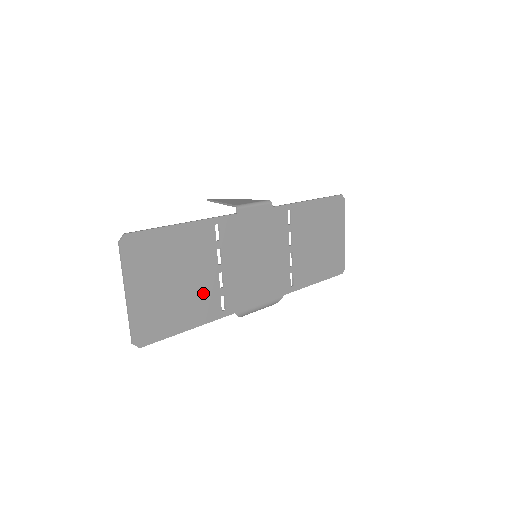
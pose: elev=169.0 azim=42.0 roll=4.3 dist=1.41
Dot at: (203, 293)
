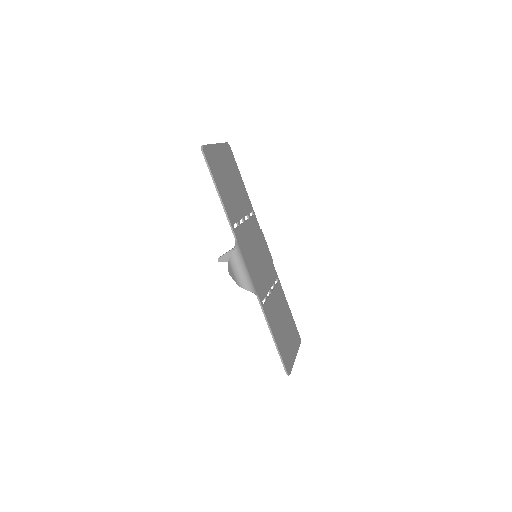
Dot at: (233, 205)
